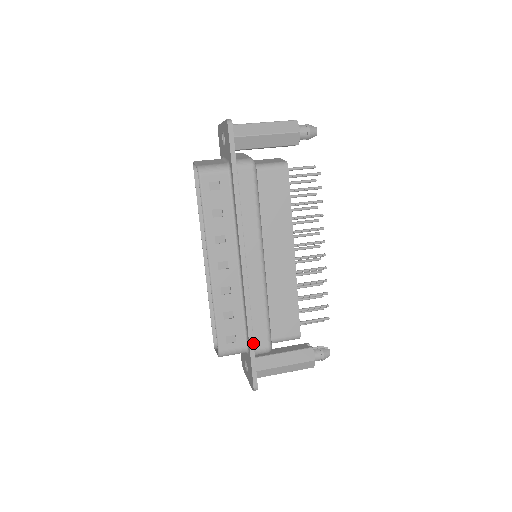
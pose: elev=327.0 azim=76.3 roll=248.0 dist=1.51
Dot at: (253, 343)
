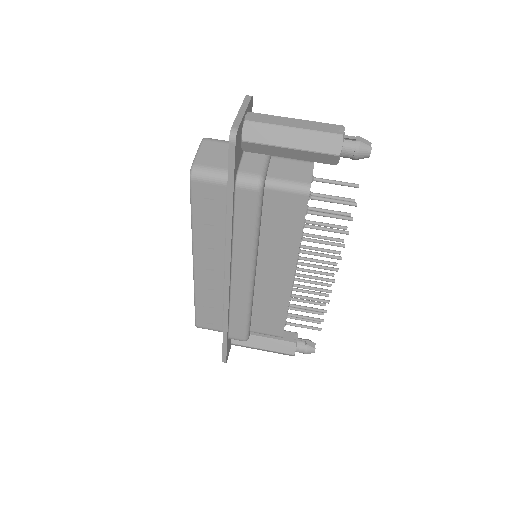
Dot at: (227, 335)
